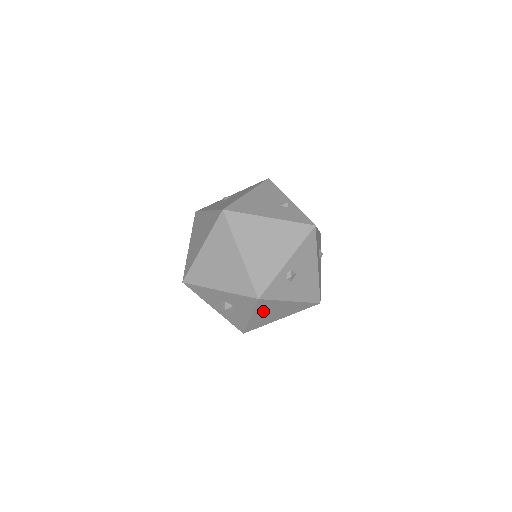
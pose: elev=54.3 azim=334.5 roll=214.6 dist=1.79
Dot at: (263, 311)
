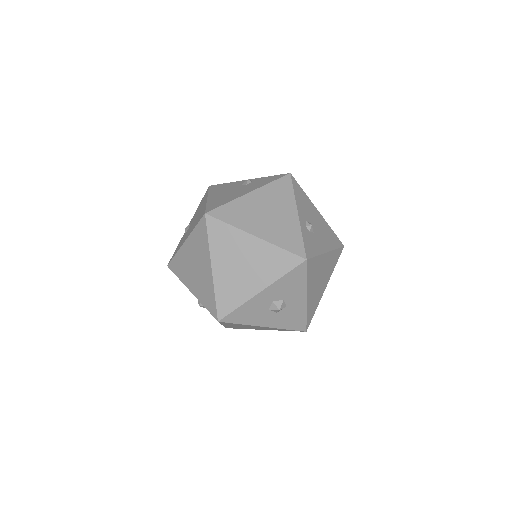
Dot at: (312, 281)
